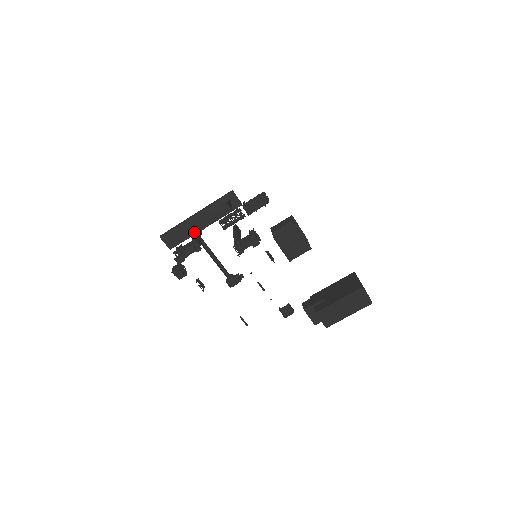
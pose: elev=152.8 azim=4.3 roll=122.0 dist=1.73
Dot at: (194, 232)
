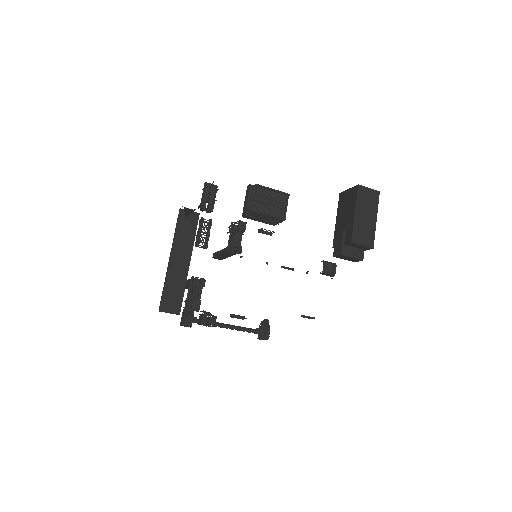
Dot at: (184, 277)
